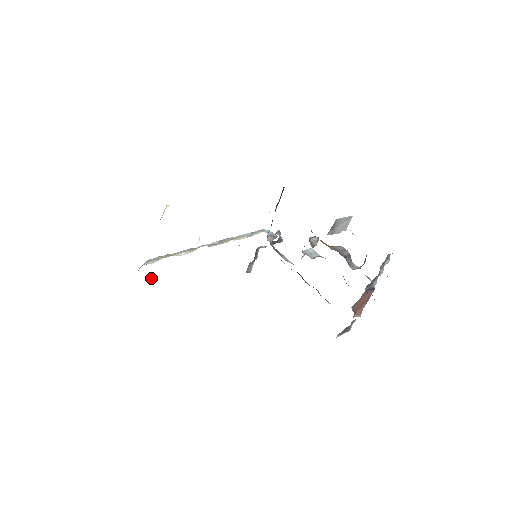
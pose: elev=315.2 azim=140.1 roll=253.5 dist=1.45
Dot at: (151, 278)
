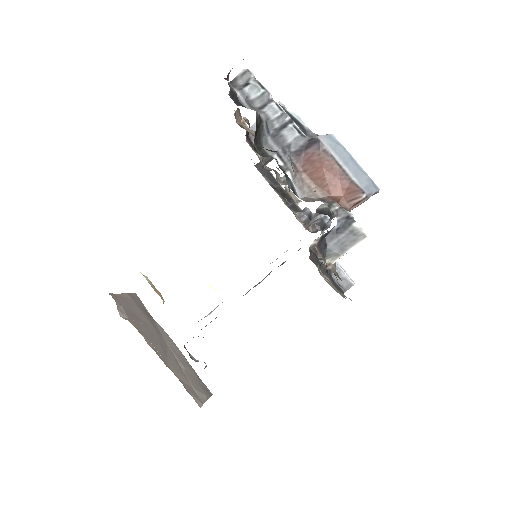
Dot at: occluded
